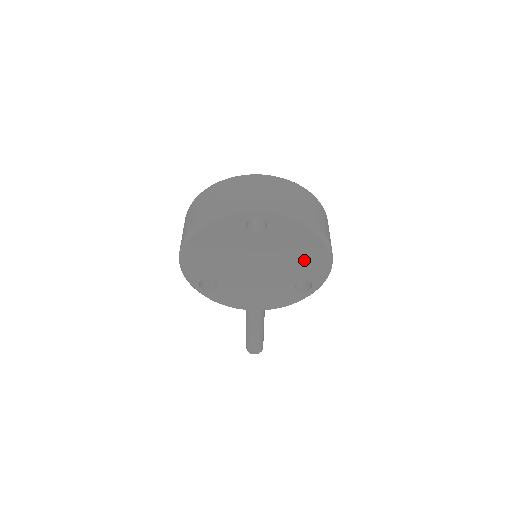
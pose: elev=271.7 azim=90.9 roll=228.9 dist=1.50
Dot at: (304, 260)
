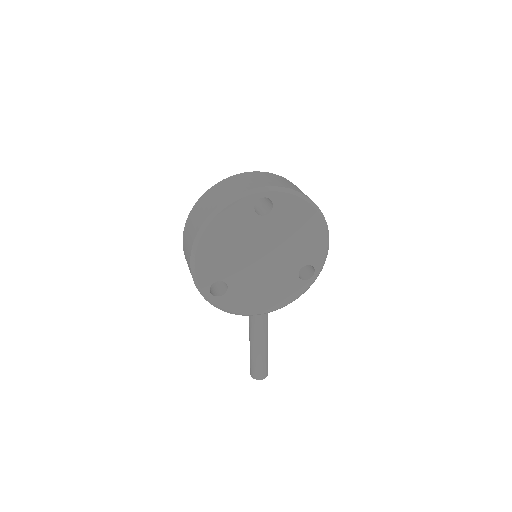
Dot at: (306, 241)
